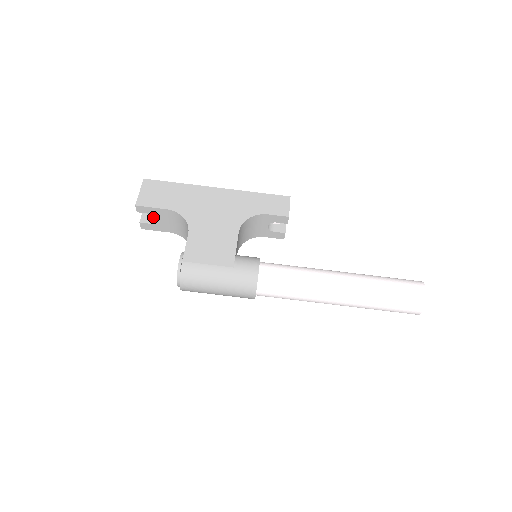
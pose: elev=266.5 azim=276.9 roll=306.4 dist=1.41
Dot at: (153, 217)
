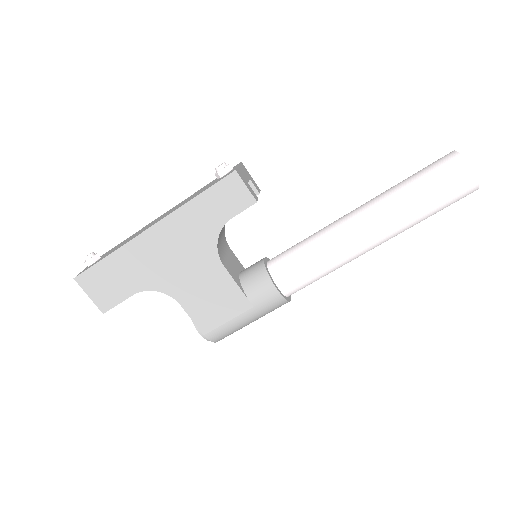
Dot at: occluded
